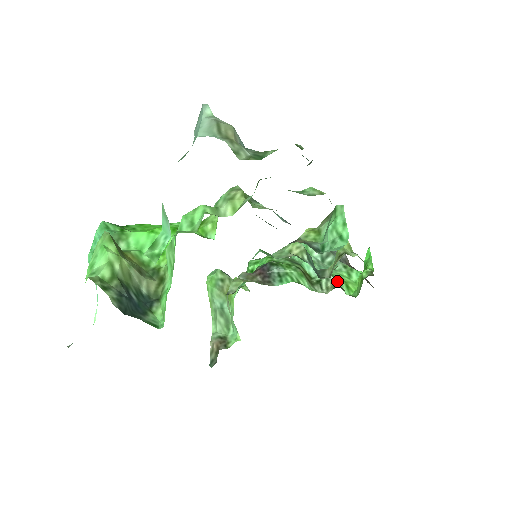
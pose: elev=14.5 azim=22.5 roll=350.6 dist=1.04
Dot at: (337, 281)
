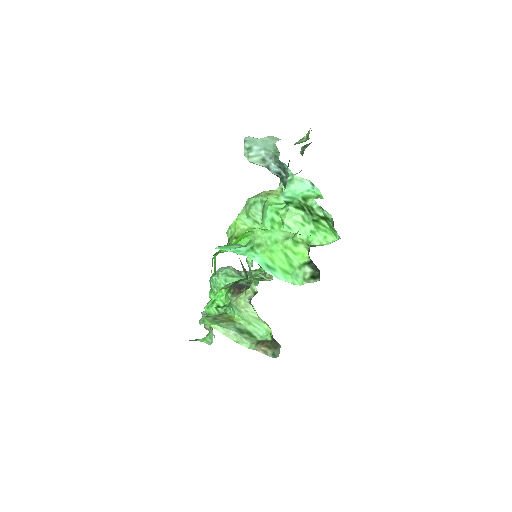
Dot at: occluded
